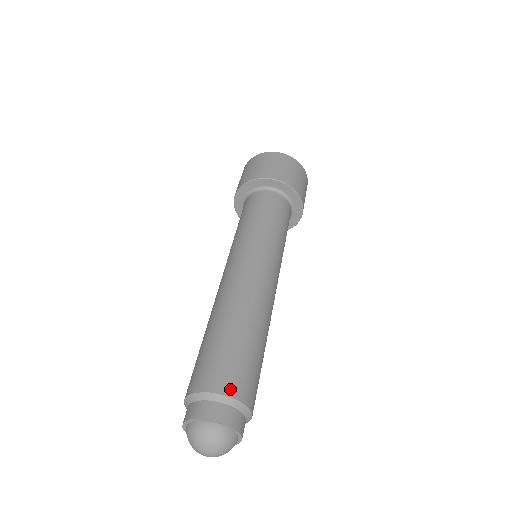
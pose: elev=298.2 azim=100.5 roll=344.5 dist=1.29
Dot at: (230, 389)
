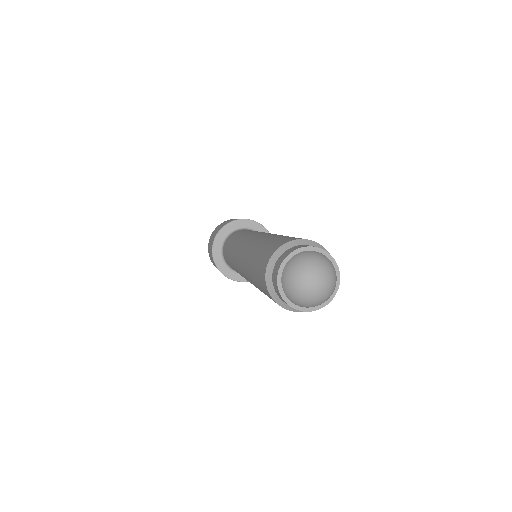
Dot at: (292, 239)
